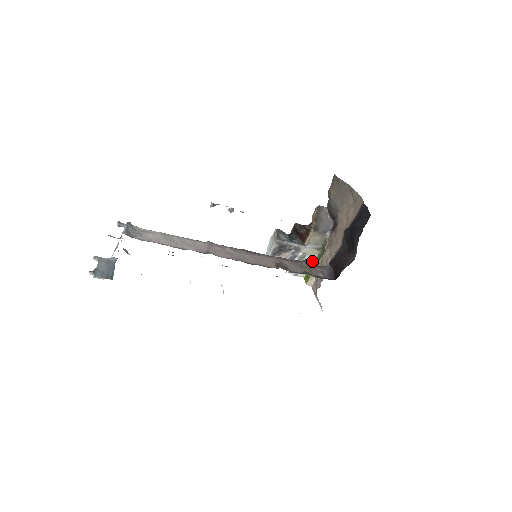
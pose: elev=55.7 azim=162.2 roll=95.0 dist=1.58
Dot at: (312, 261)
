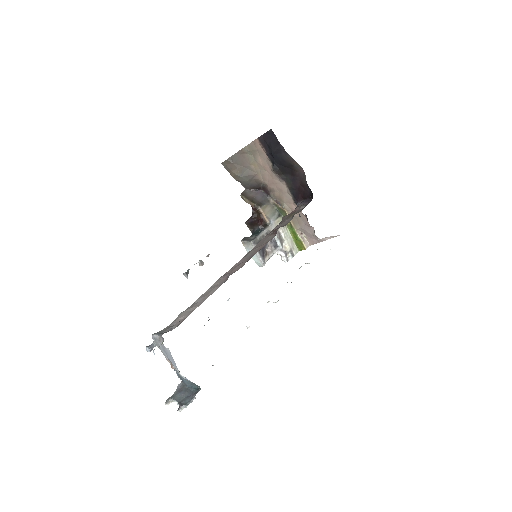
Dot at: (287, 231)
